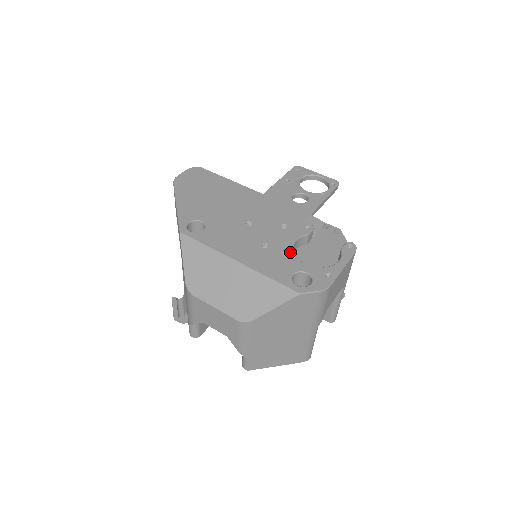
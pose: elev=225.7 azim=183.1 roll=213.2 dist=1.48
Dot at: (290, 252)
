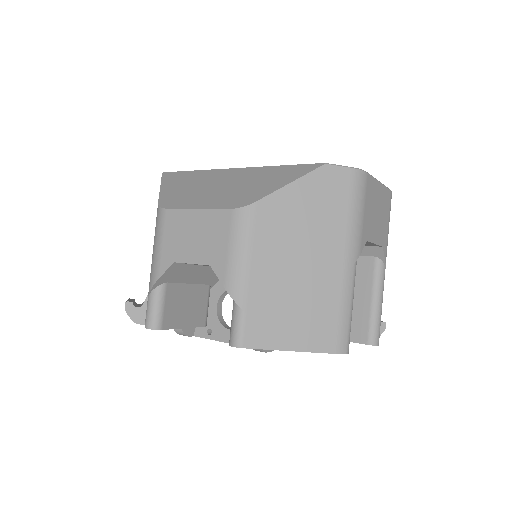
Dot at: occluded
